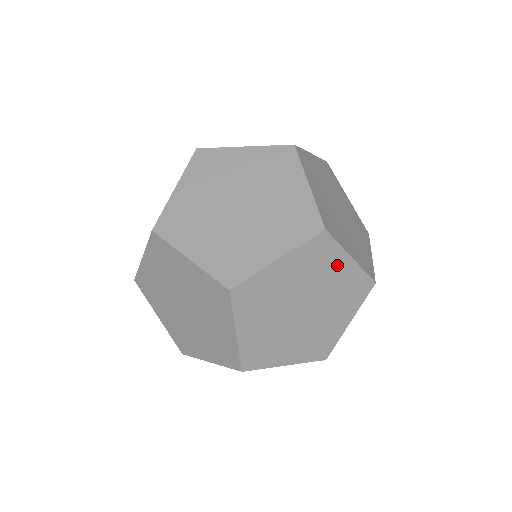
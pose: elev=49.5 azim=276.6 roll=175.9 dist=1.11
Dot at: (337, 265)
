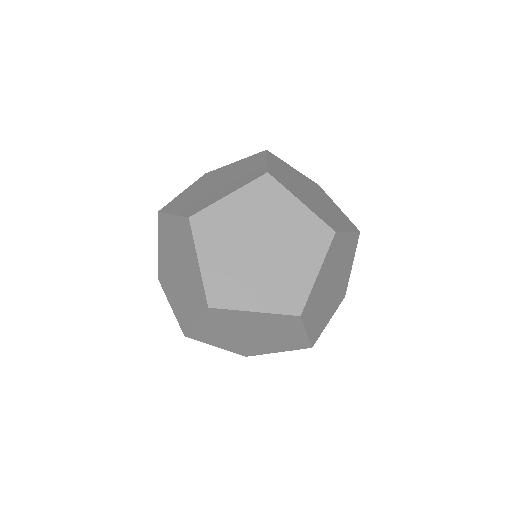
Dot at: occluded
